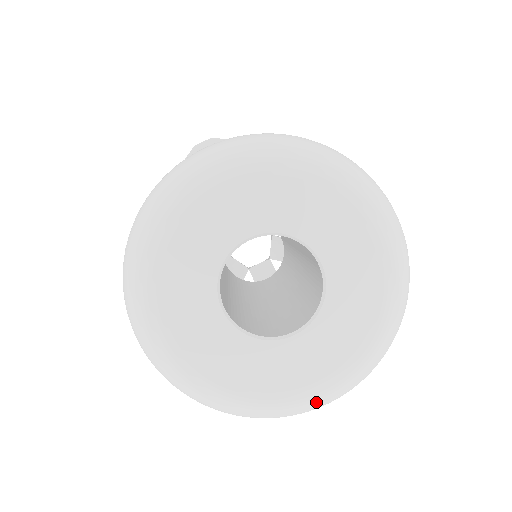
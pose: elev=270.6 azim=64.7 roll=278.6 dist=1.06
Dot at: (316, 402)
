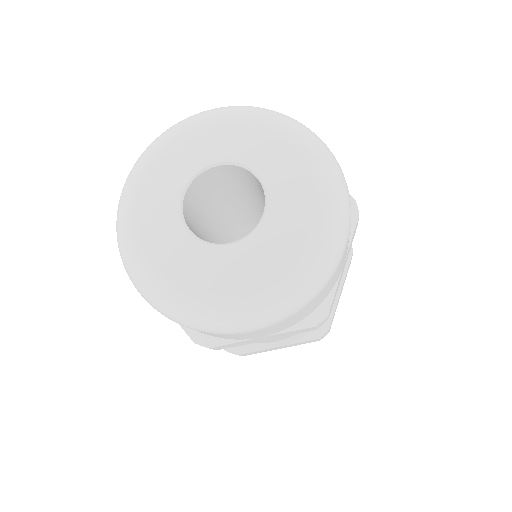
Dot at: (290, 288)
